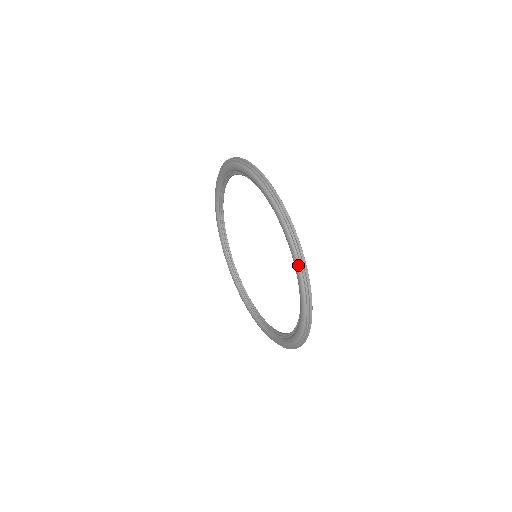
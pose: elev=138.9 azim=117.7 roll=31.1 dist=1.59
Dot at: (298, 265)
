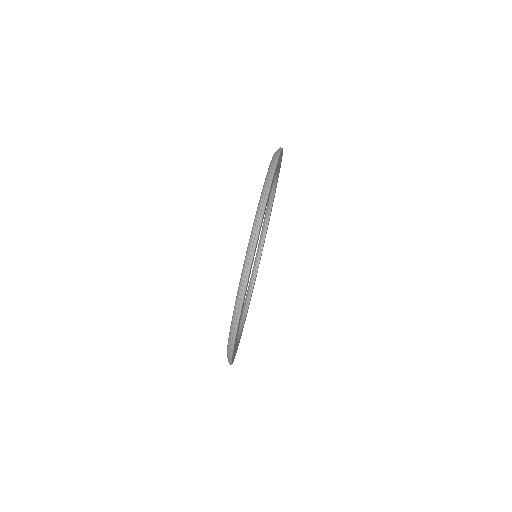
Dot at: (230, 331)
